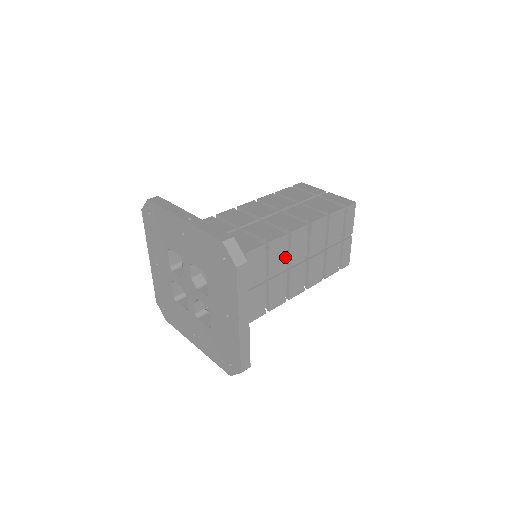
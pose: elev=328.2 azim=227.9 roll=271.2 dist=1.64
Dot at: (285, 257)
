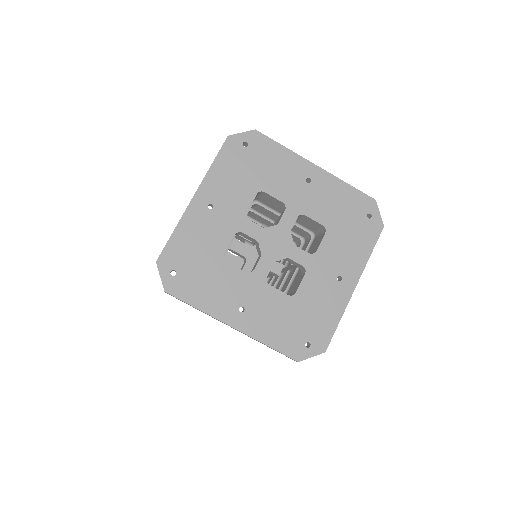
Dot at: occluded
